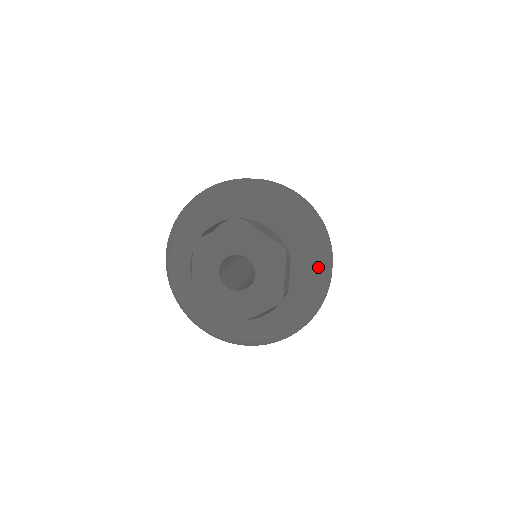
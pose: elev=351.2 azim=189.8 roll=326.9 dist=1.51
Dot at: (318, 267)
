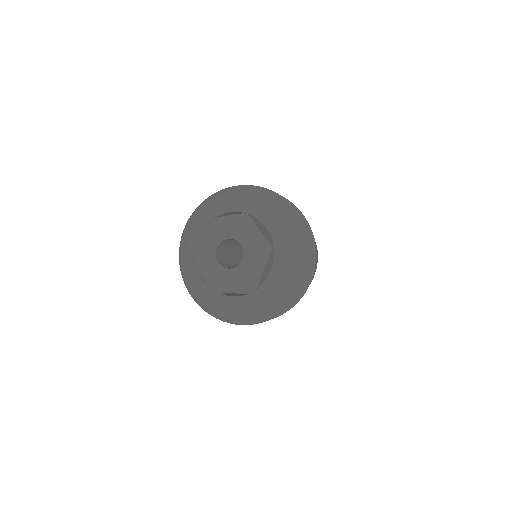
Dot at: (280, 211)
